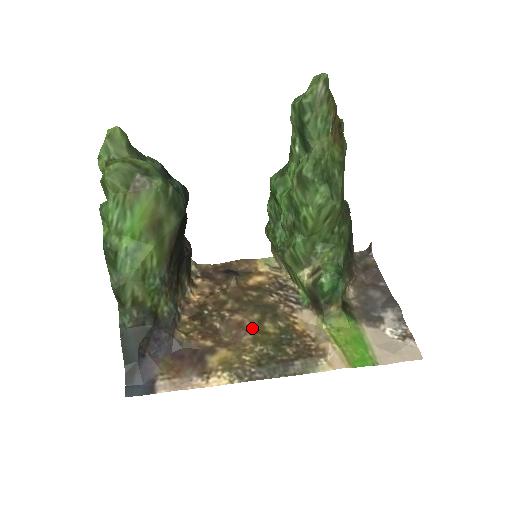
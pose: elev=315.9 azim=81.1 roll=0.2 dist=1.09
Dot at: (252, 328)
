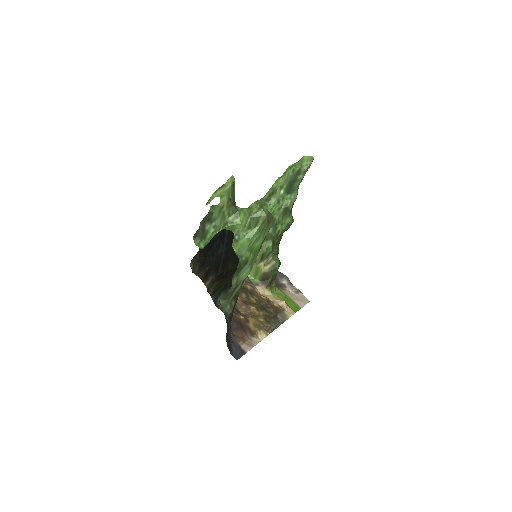
Dot at: (249, 303)
